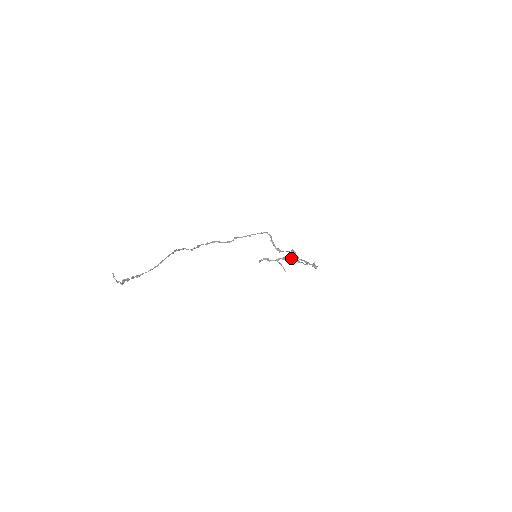
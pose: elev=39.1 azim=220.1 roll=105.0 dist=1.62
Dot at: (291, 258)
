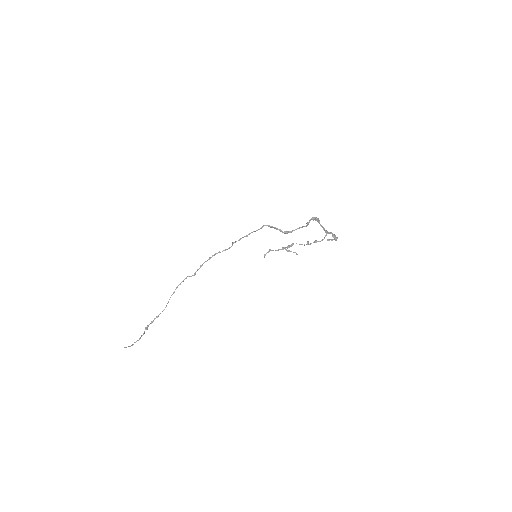
Dot at: occluded
